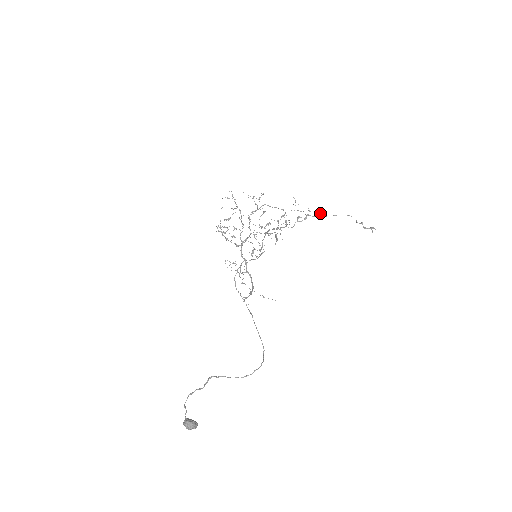
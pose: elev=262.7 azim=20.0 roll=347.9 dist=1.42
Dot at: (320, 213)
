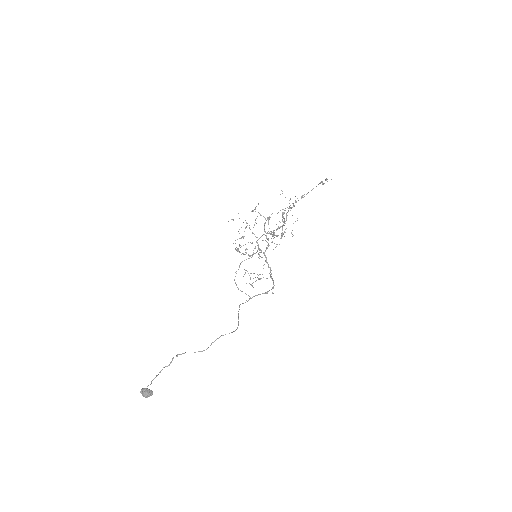
Dot at: occluded
